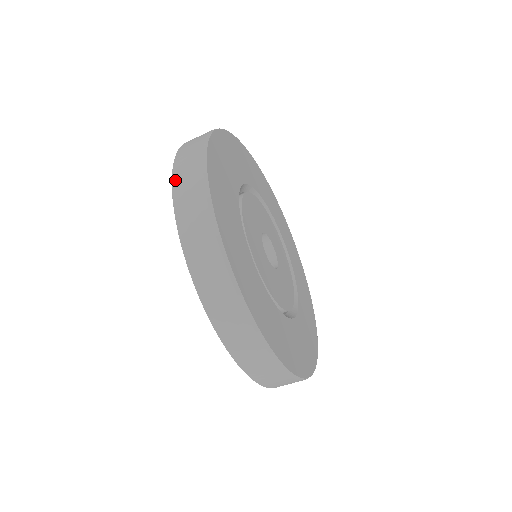
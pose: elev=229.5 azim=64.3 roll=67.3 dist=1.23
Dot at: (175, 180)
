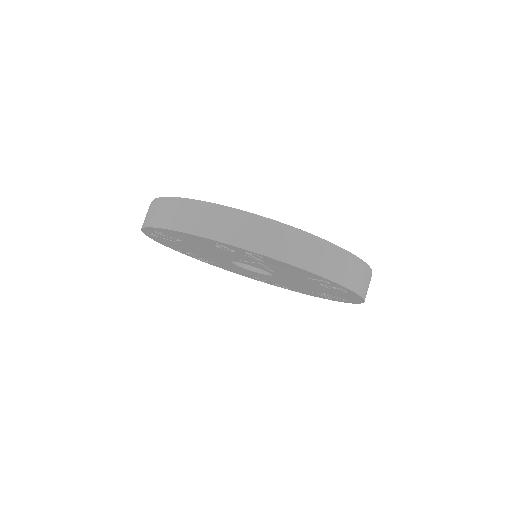
Dot at: (200, 233)
